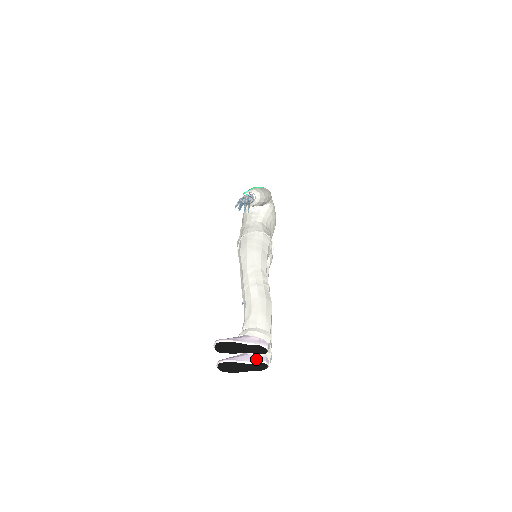
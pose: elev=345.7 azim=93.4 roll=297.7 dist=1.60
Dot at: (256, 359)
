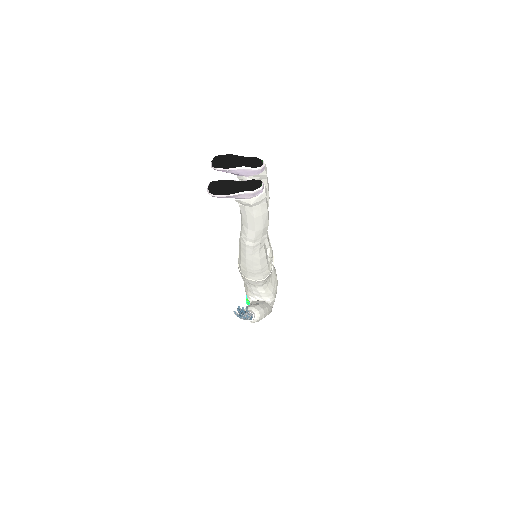
Dot at: (250, 181)
